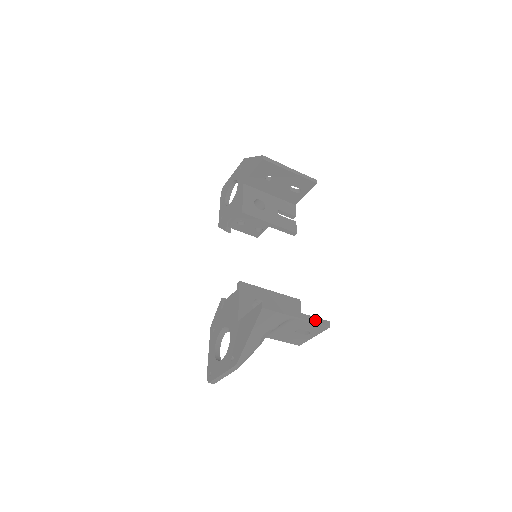
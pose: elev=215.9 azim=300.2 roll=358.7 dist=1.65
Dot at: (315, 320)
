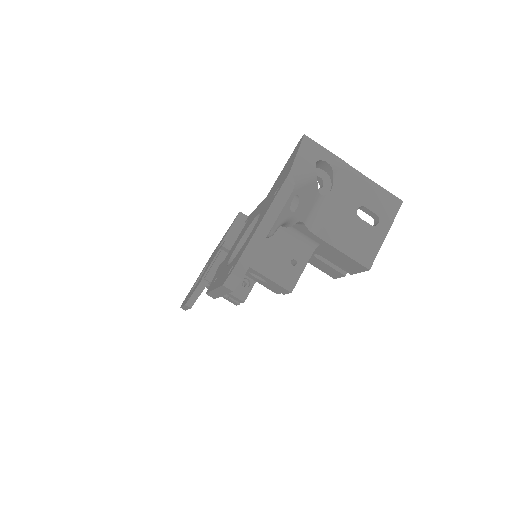
Dot at: (378, 187)
